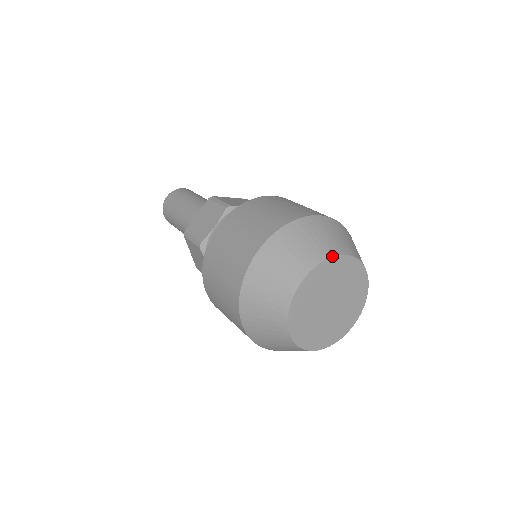
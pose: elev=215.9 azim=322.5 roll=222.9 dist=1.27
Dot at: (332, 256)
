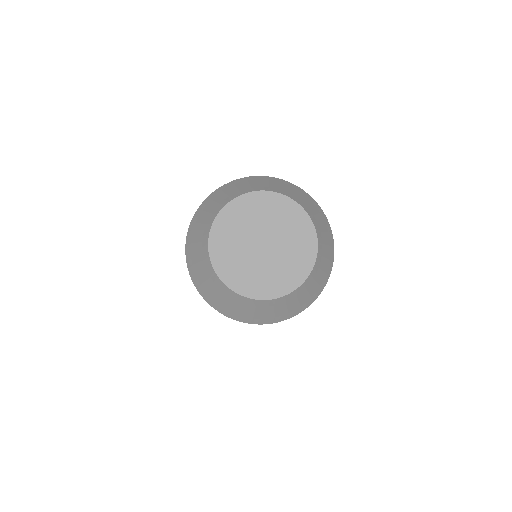
Dot at: (232, 199)
